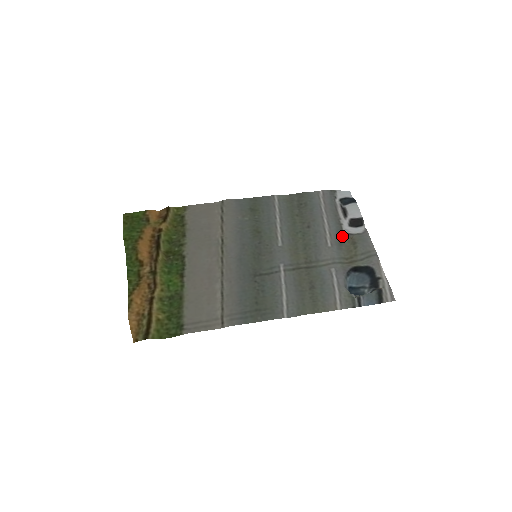
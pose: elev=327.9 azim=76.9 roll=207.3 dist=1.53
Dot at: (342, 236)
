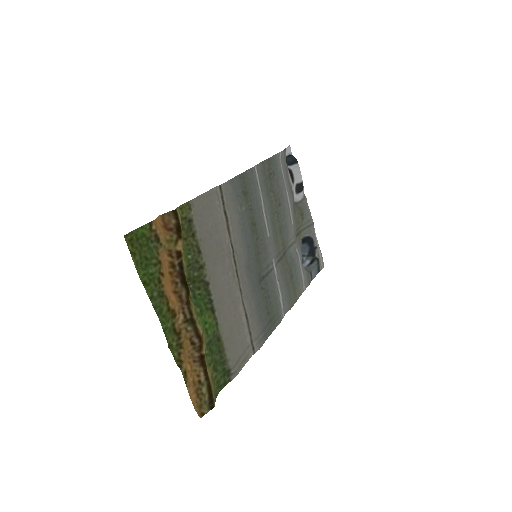
Dot at: (294, 207)
